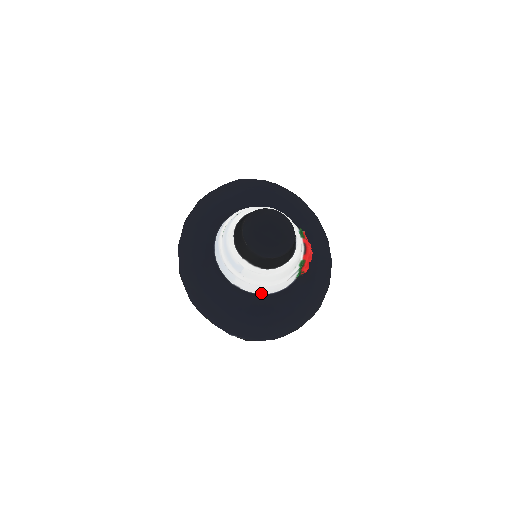
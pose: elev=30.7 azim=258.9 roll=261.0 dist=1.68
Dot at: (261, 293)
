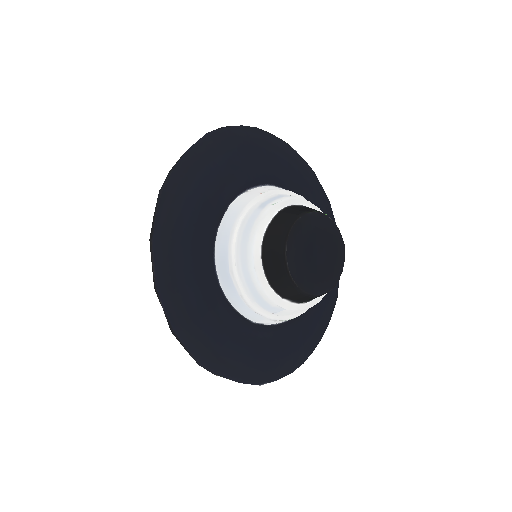
Dot at: occluded
